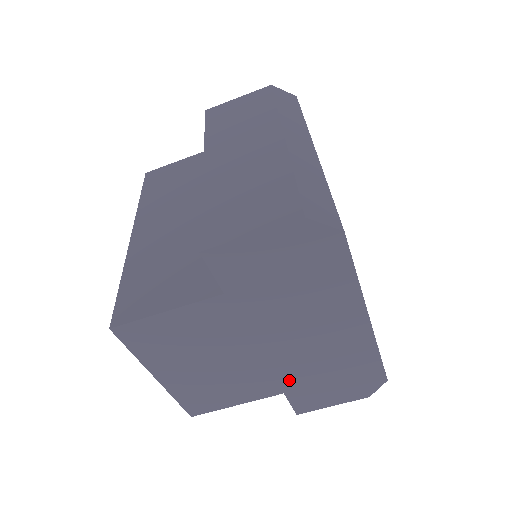
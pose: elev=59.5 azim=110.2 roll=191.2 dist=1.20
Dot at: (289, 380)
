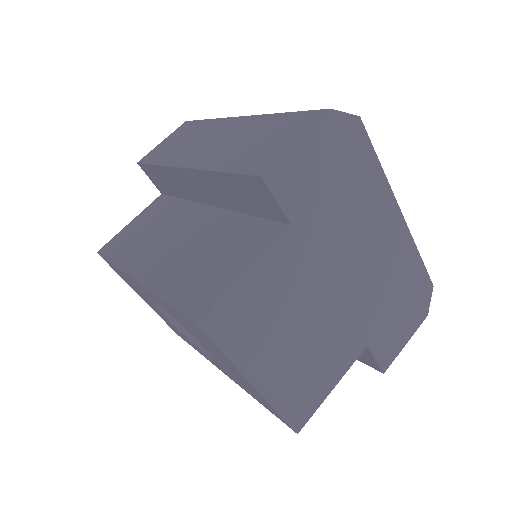
Dot at: (366, 324)
